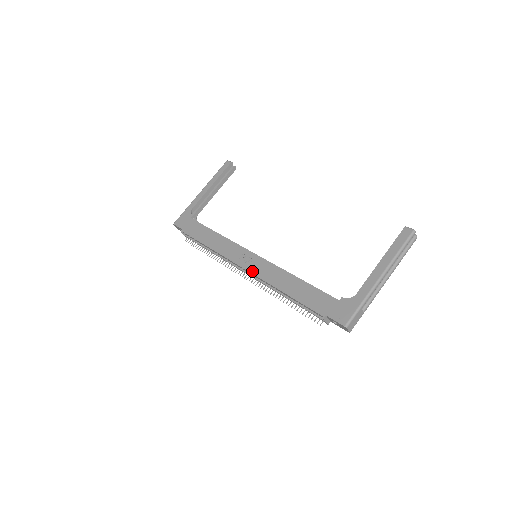
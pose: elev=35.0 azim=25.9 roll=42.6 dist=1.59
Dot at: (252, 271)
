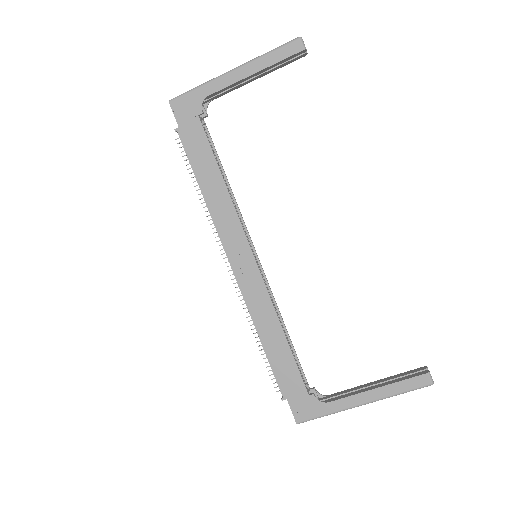
Dot at: (241, 283)
